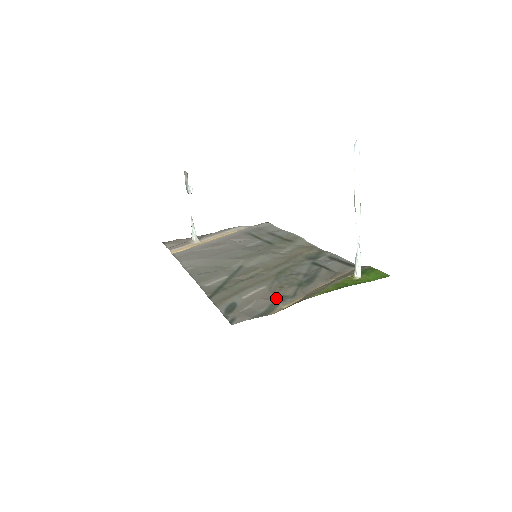
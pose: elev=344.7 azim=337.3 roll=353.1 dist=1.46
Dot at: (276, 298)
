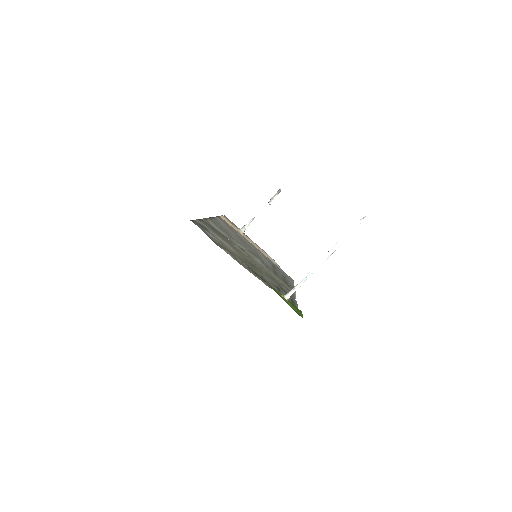
Dot at: occluded
